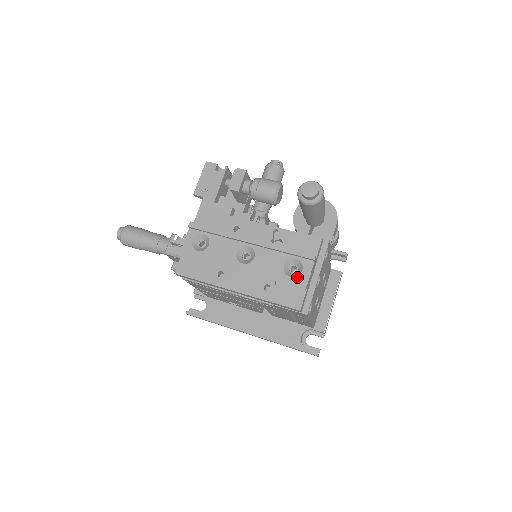
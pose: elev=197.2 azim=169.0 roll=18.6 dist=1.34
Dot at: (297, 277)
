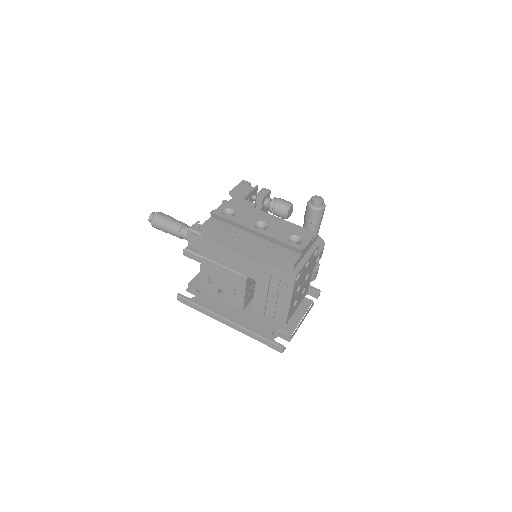
Dot at: (297, 245)
